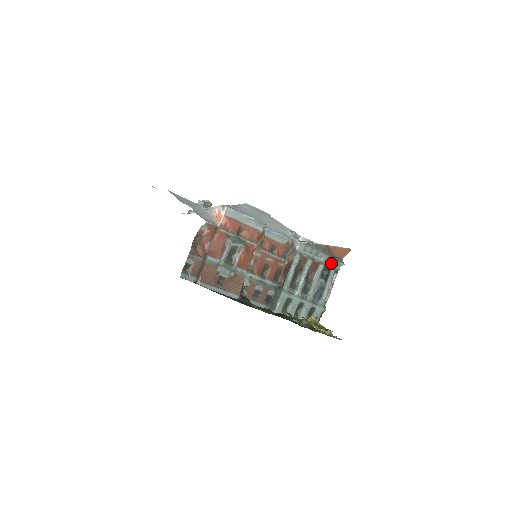
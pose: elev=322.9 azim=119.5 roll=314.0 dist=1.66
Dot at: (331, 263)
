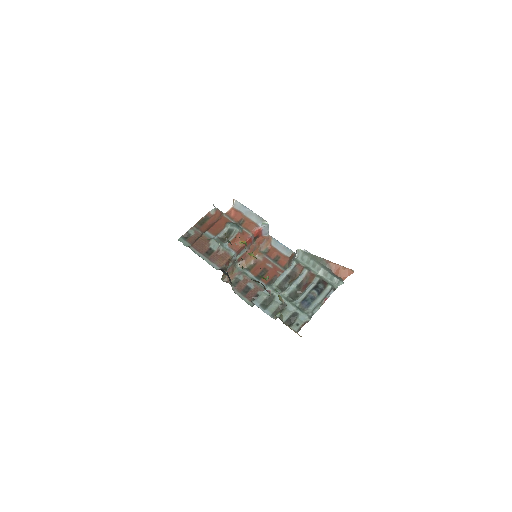
Dot at: (329, 279)
